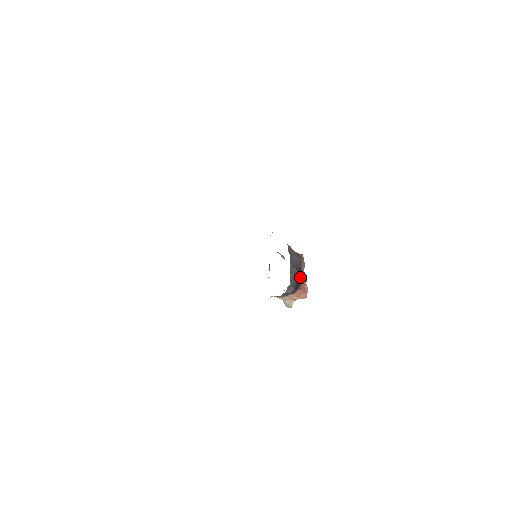
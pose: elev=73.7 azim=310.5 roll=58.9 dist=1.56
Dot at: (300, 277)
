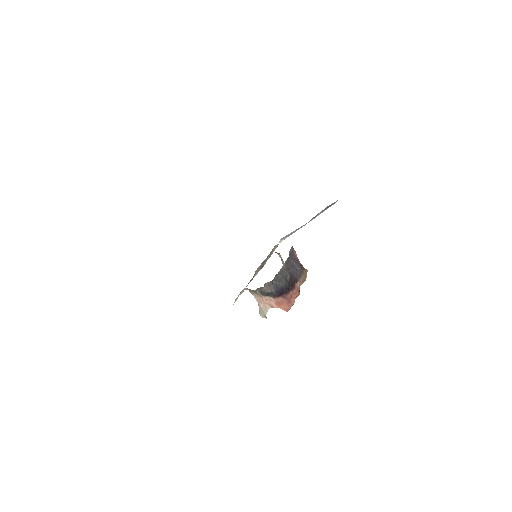
Dot at: (291, 286)
